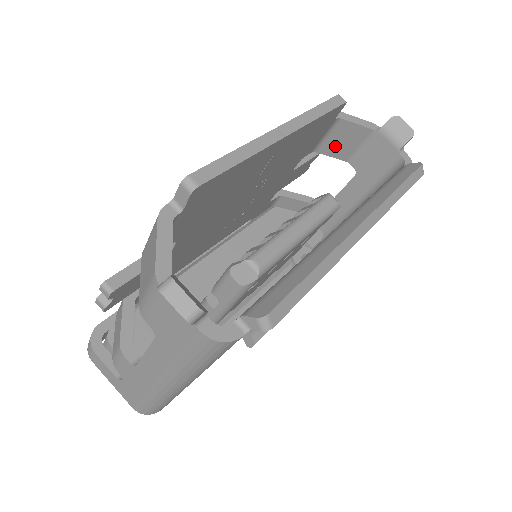
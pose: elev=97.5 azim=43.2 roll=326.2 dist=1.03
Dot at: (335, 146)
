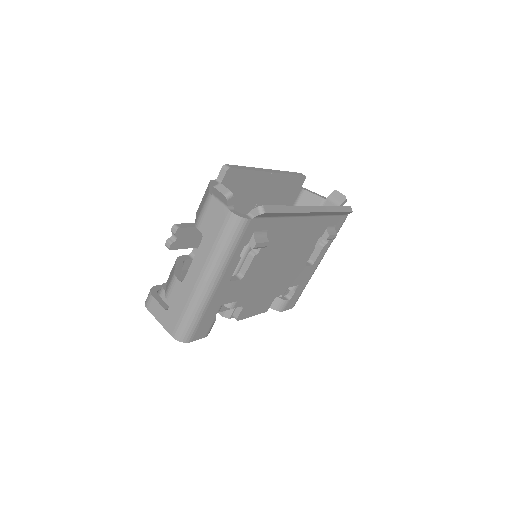
Dot at: occluded
